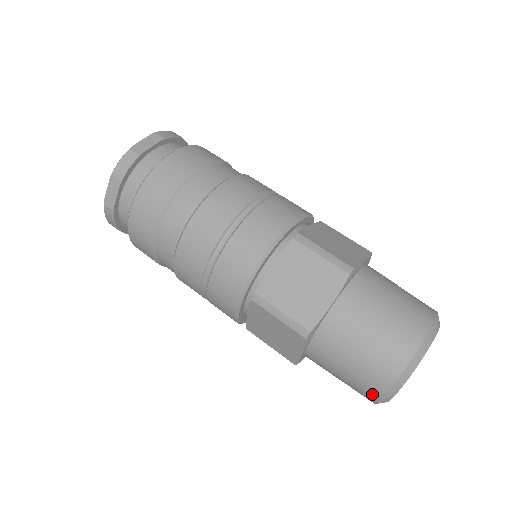
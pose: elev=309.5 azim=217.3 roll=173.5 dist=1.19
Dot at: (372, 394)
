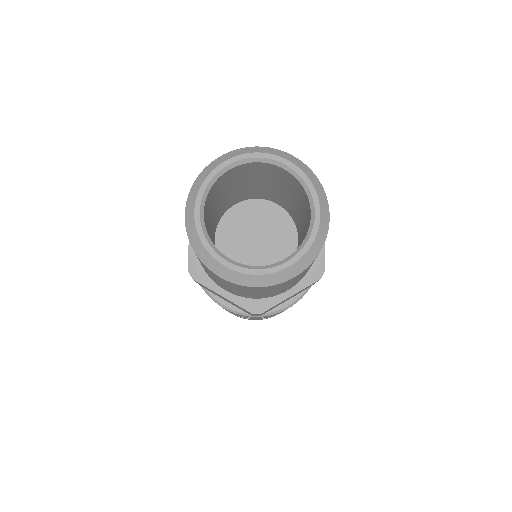
Dot at: occluded
